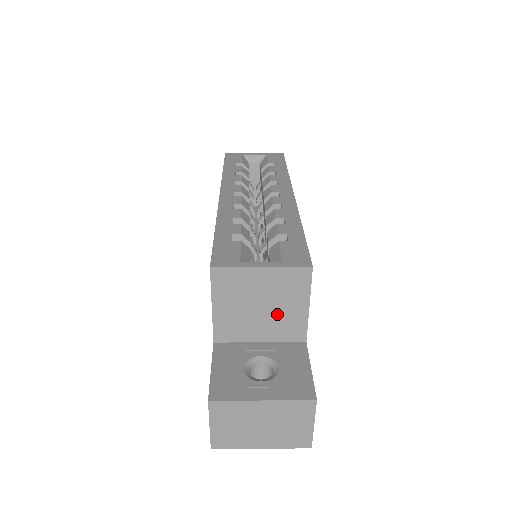
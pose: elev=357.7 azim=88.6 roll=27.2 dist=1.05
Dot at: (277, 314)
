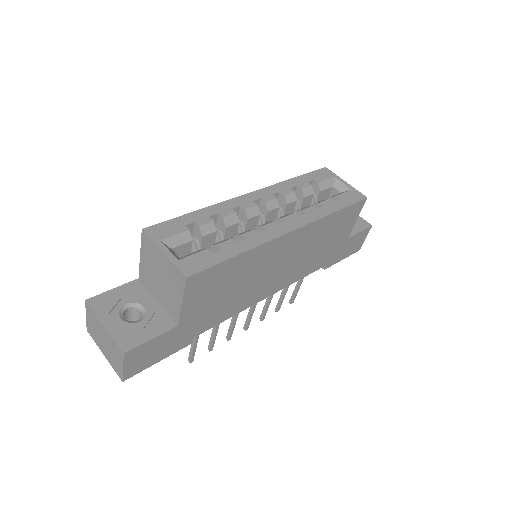
Dot at: (167, 291)
